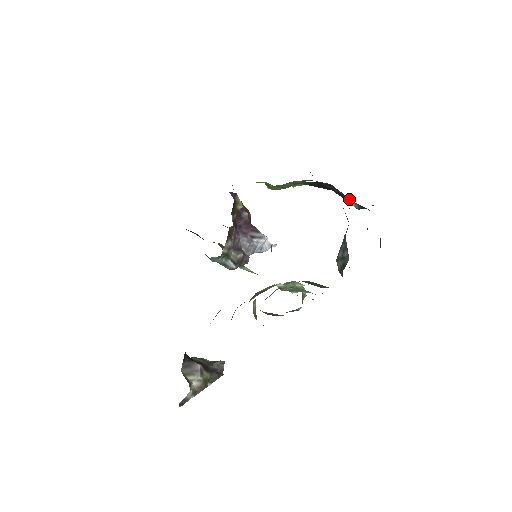
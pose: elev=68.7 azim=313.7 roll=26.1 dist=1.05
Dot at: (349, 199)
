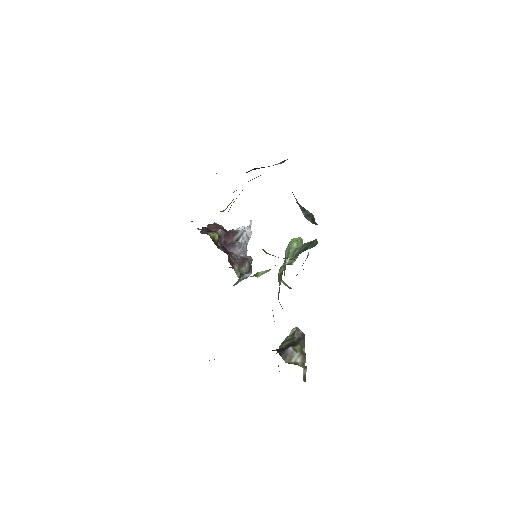
Dot at: occluded
